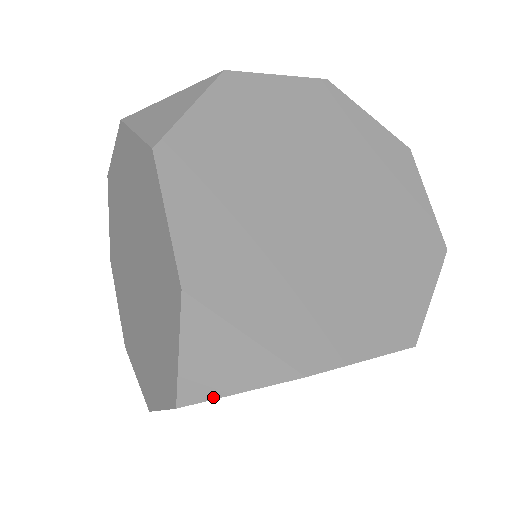
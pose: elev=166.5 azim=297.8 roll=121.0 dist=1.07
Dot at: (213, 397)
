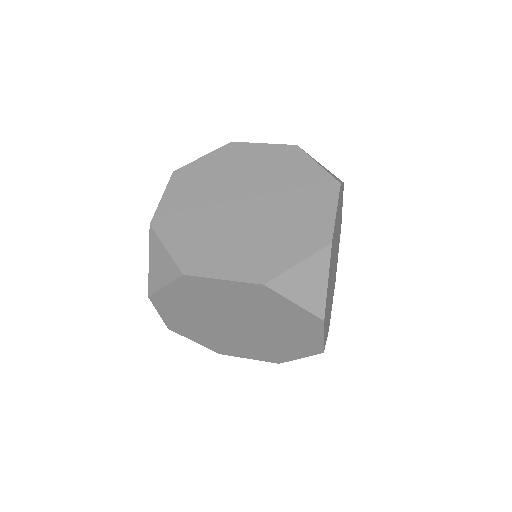
Dot at: (158, 289)
